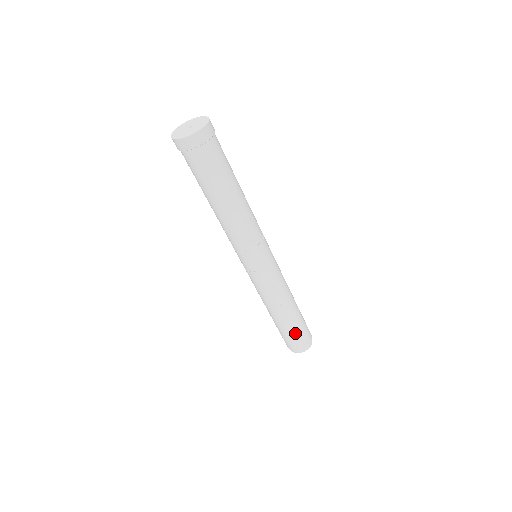
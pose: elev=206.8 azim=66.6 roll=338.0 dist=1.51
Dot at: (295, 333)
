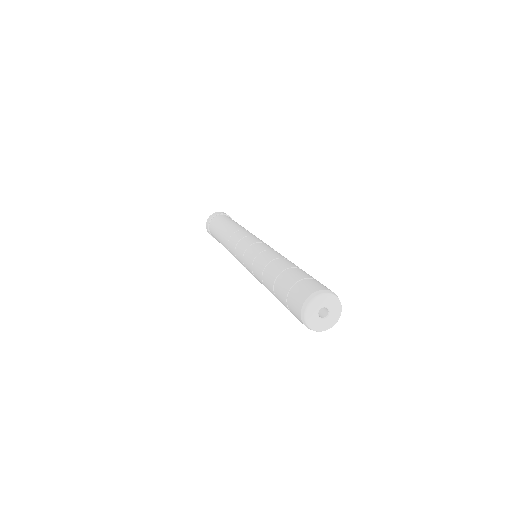
Dot at: (287, 286)
